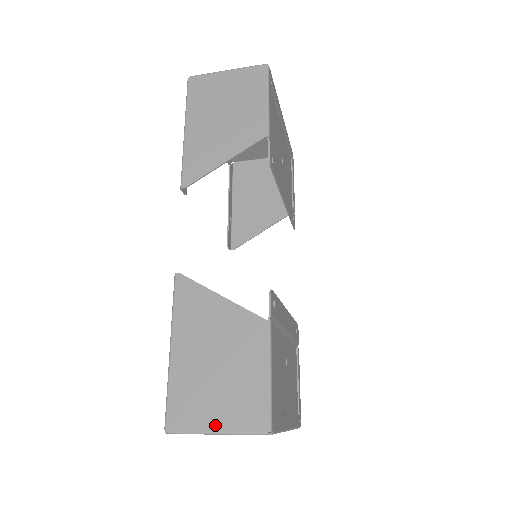
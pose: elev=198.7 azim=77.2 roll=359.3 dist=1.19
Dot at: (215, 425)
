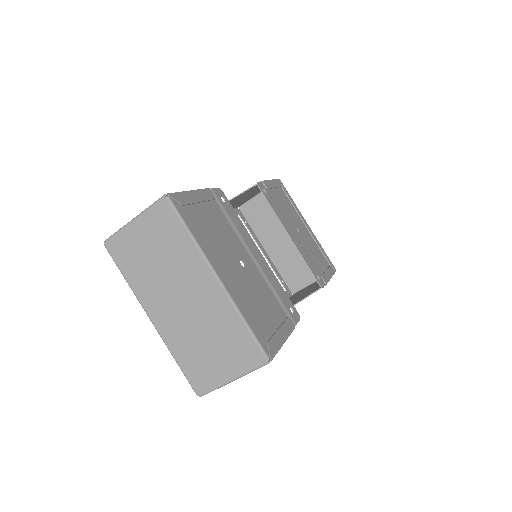
Dot at: occluded
